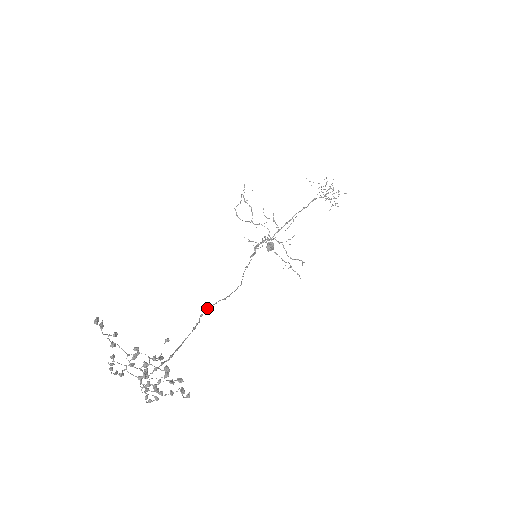
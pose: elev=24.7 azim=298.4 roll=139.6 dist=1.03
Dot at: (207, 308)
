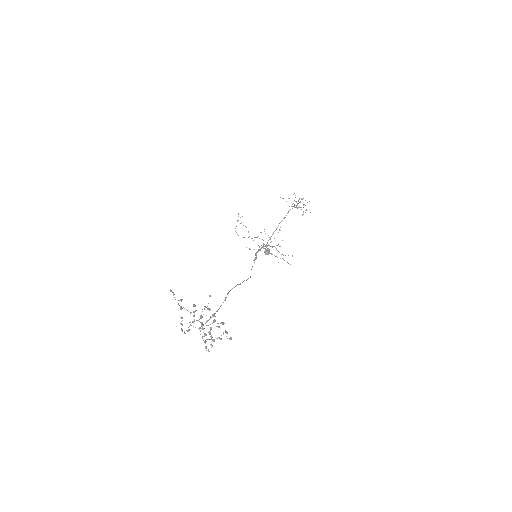
Dot at: (230, 290)
